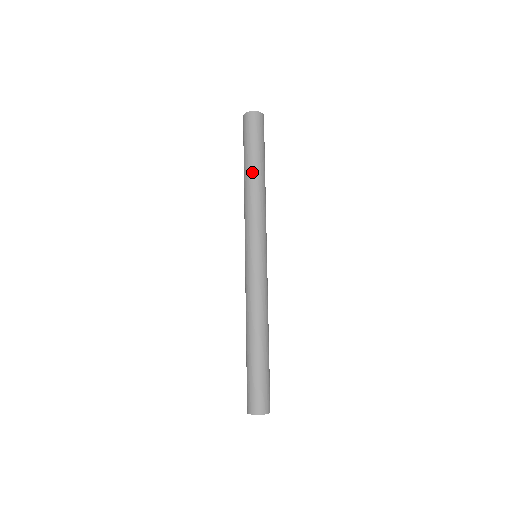
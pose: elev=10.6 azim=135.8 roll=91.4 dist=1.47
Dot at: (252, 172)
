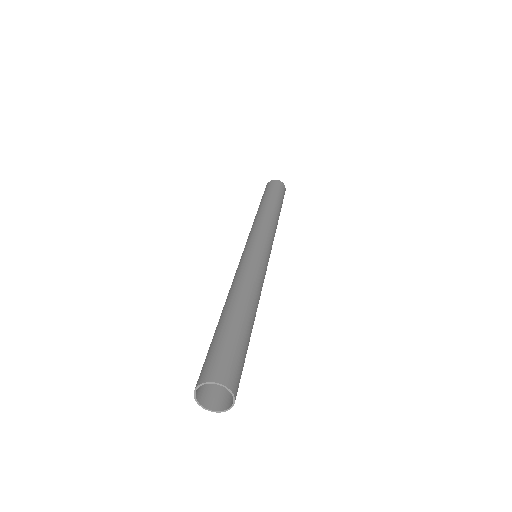
Dot at: (267, 203)
